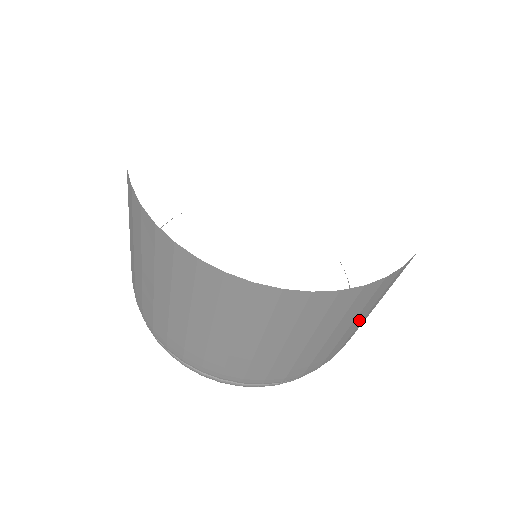
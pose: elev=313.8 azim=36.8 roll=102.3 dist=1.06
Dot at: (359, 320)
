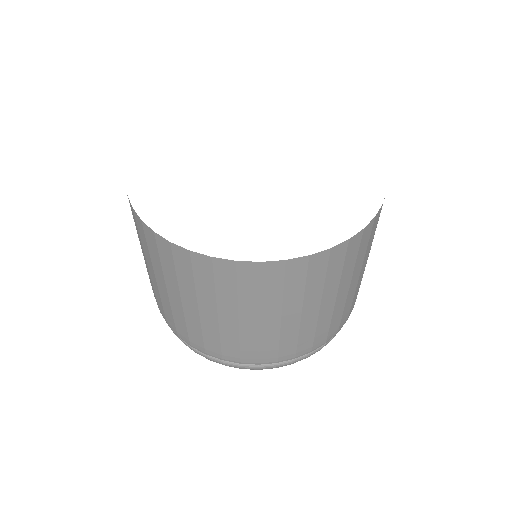
Dot at: (365, 263)
